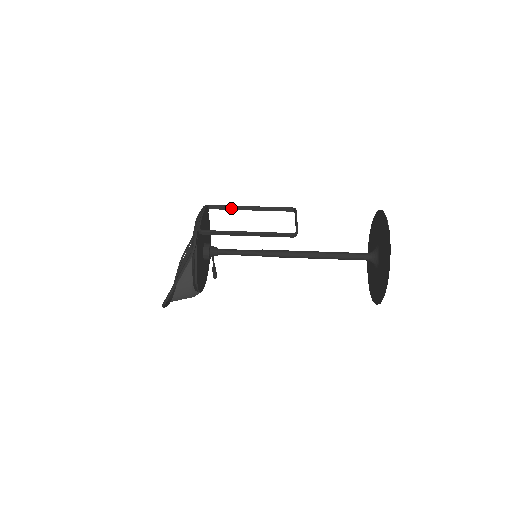
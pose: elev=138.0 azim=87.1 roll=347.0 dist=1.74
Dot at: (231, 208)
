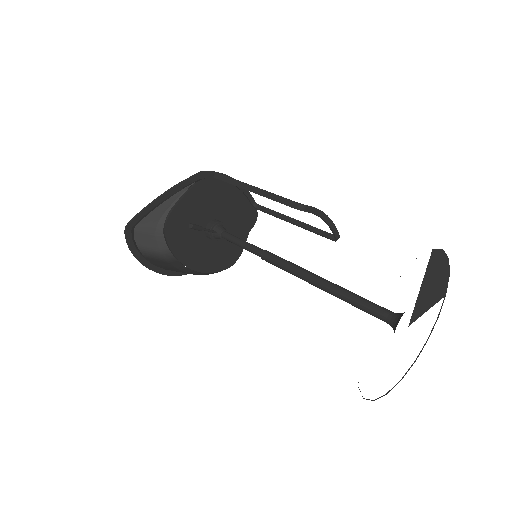
Dot at: (274, 213)
